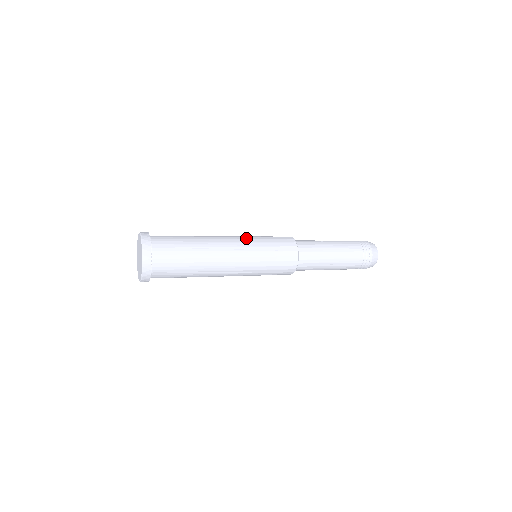
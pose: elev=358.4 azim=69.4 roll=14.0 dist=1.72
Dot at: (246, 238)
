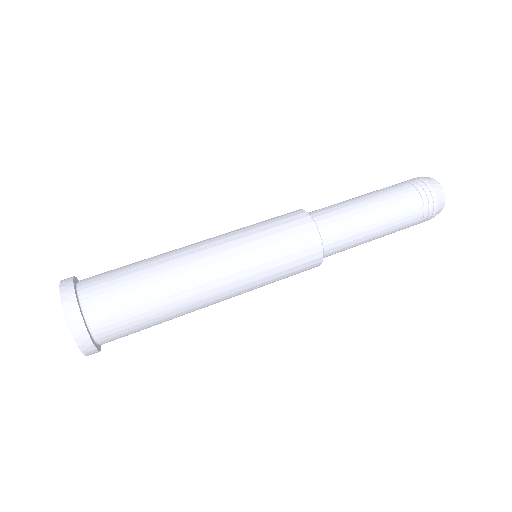
Dot at: (239, 251)
